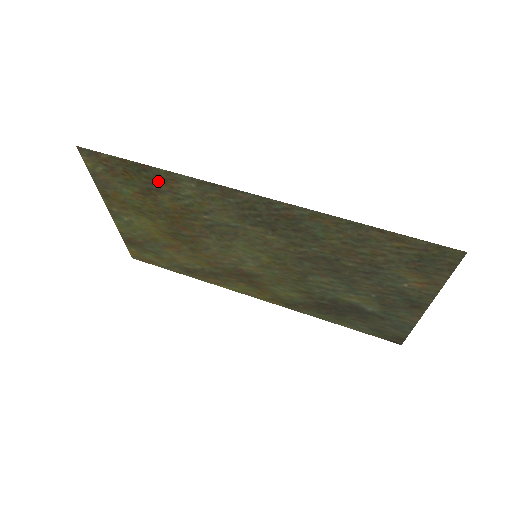
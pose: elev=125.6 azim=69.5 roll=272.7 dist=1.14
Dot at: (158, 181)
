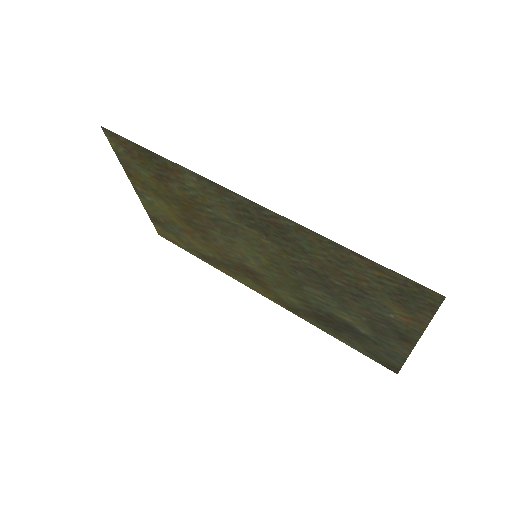
Dot at: (167, 169)
